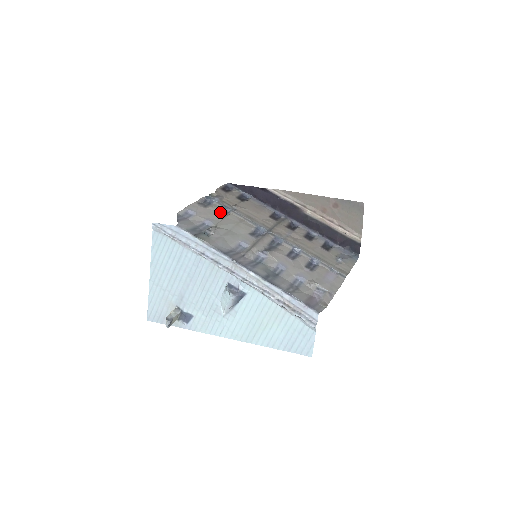
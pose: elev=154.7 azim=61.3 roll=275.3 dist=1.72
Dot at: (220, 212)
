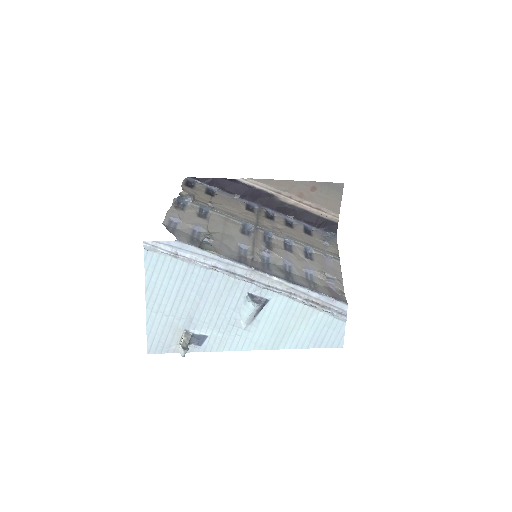
Dot at: (200, 213)
